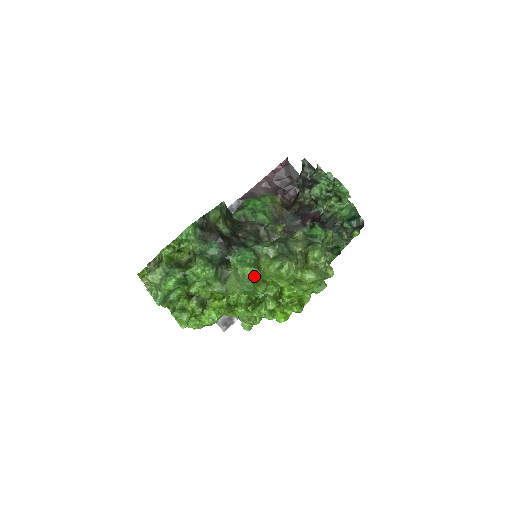
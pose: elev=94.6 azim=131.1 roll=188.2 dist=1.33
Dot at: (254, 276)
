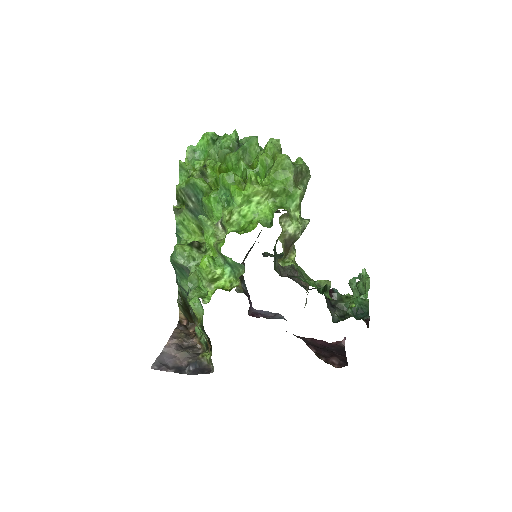
Dot at: (253, 137)
